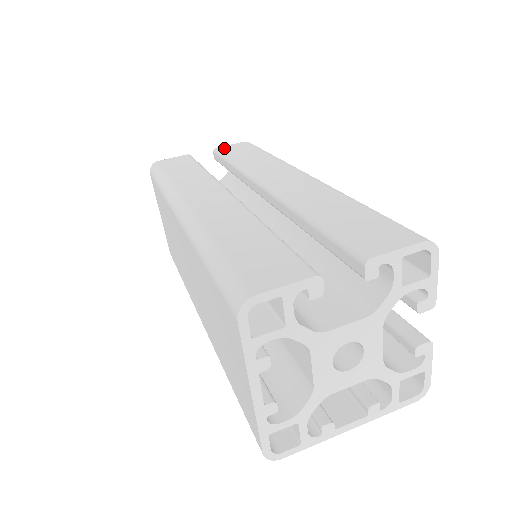
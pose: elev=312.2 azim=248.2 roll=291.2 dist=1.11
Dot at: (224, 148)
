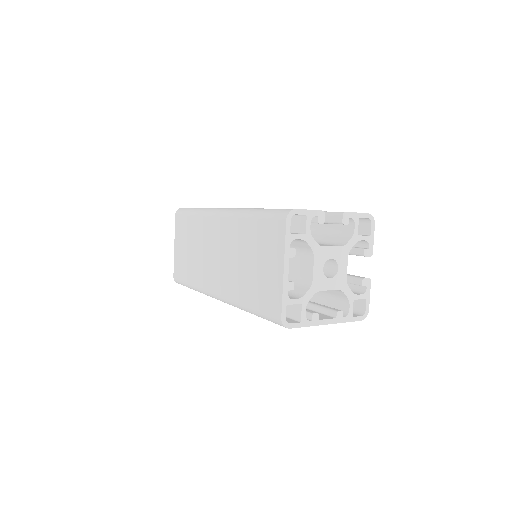
Dot at: occluded
